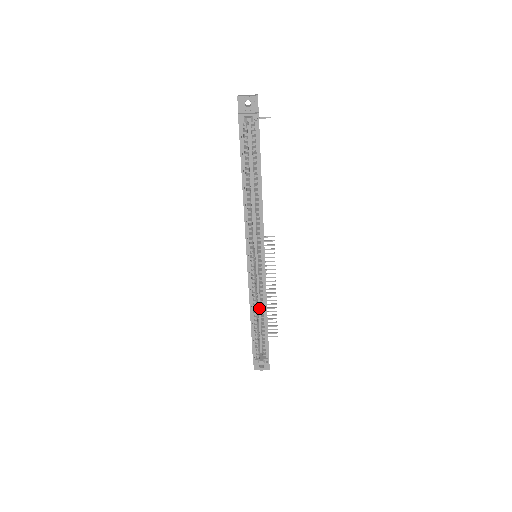
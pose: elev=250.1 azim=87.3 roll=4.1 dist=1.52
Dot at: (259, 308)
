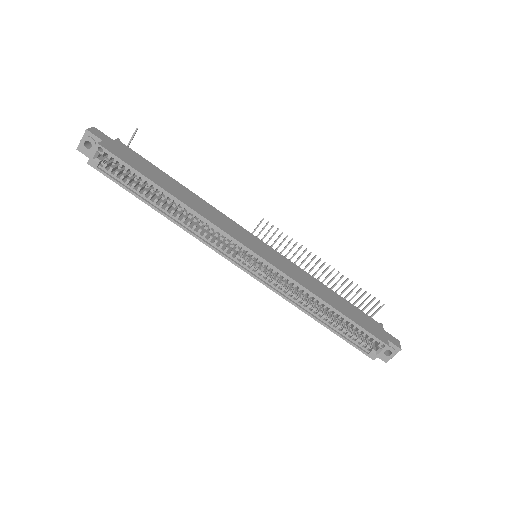
Dot at: occluded
